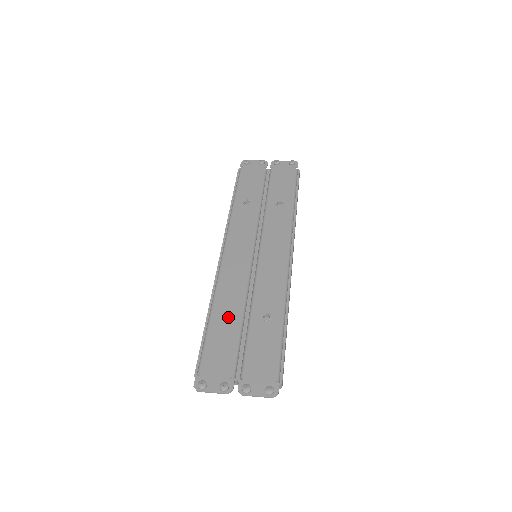
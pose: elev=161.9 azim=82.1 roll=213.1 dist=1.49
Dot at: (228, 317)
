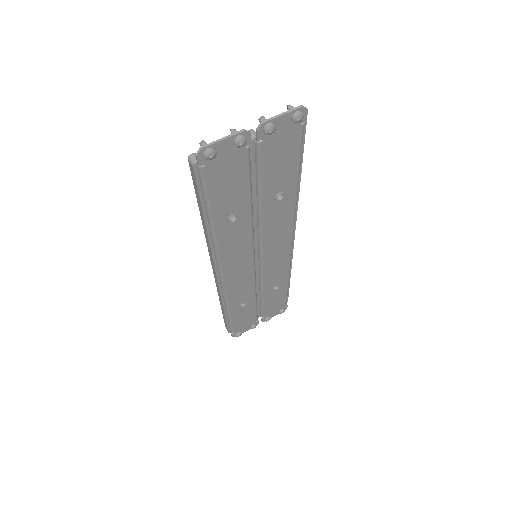
Dot at: (245, 306)
